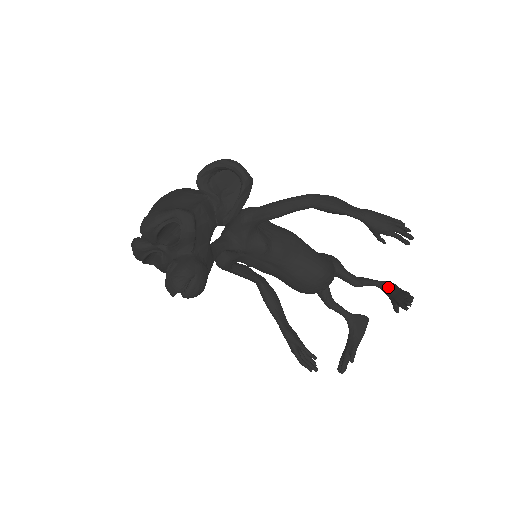
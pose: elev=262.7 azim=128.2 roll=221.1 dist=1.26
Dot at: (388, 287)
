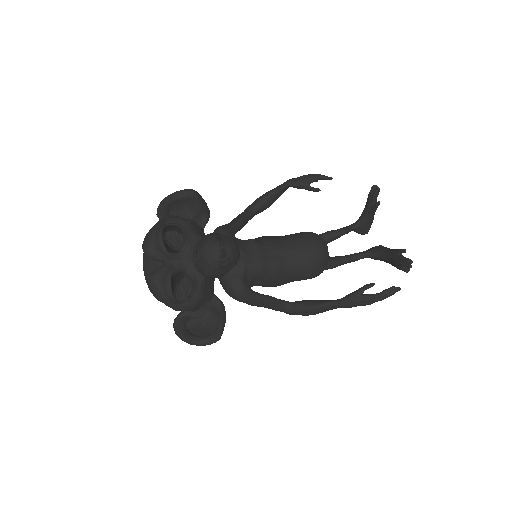
Dot at: (359, 217)
